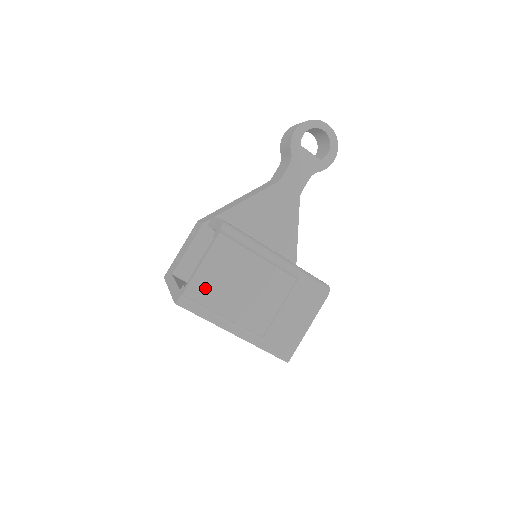
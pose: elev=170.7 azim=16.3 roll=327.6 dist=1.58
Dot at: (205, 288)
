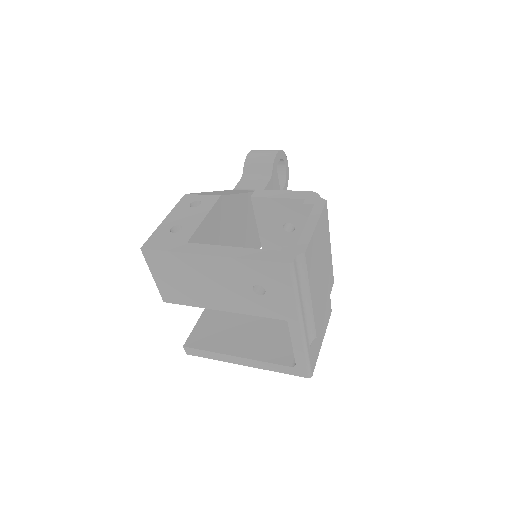
Dot at: (312, 256)
